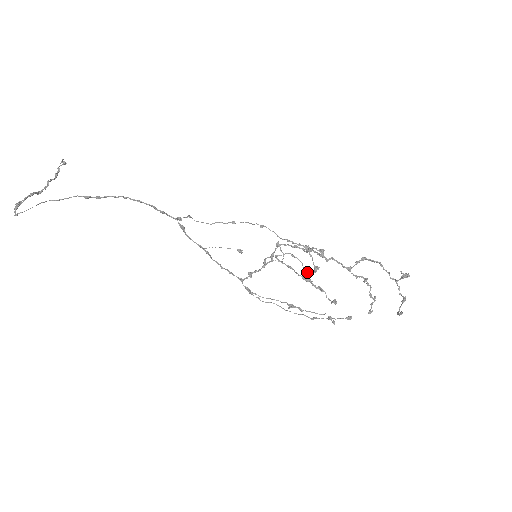
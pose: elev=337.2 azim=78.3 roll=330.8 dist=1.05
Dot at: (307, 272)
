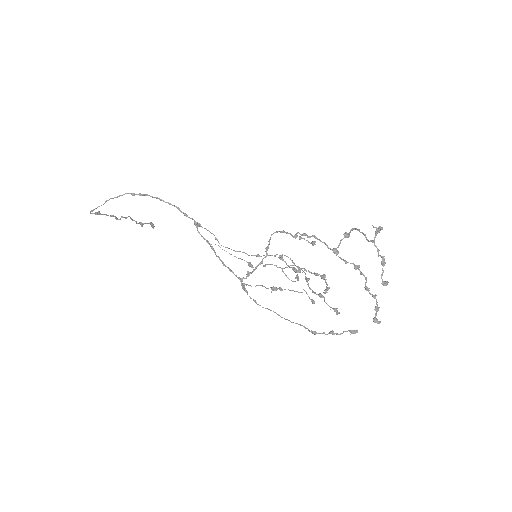
Dot at: (307, 278)
